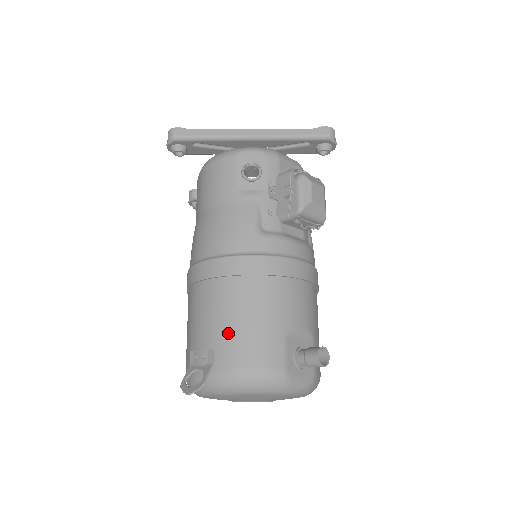
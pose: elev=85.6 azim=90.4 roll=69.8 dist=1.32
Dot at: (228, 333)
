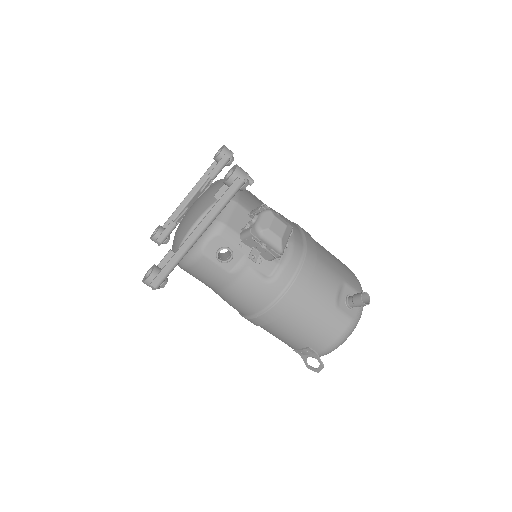
Dot at: (310, 337)
